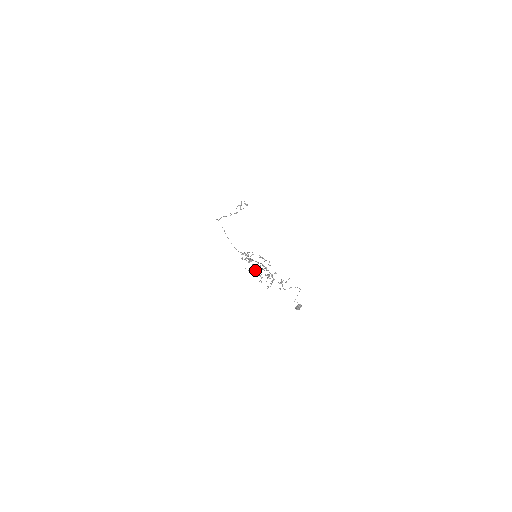
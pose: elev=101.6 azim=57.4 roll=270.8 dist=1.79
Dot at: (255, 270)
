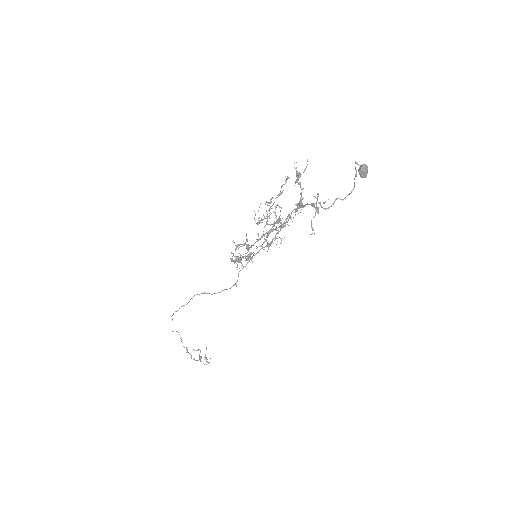
Dot at: (269, 202)
